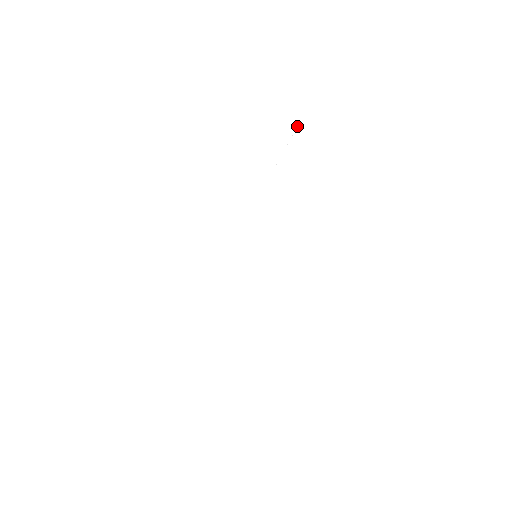
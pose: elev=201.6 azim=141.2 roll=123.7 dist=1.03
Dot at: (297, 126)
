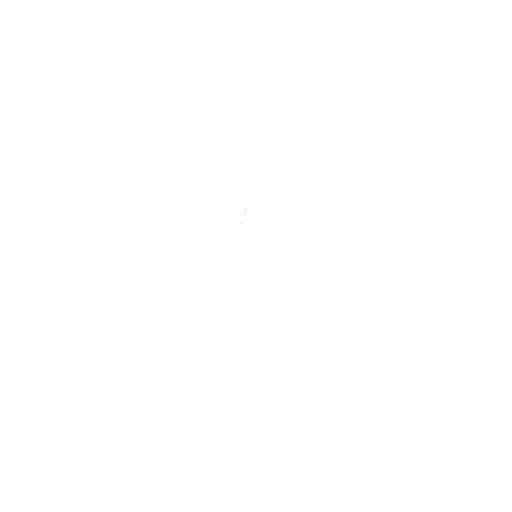
Dot at: occluded
